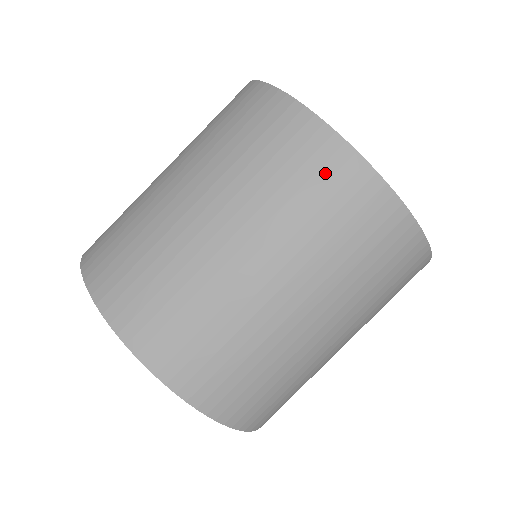
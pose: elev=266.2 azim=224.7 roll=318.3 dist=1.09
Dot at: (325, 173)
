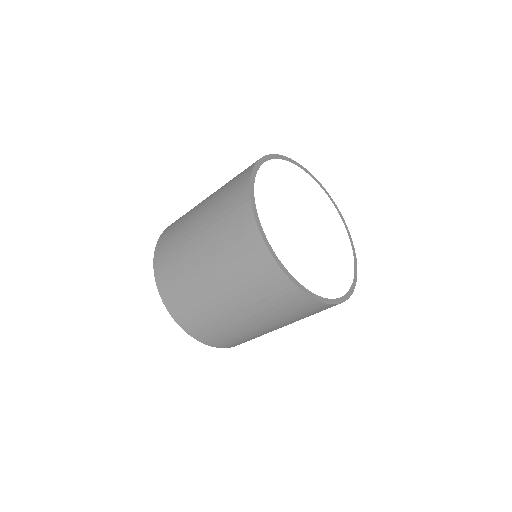
Dot at: (312, 310)
